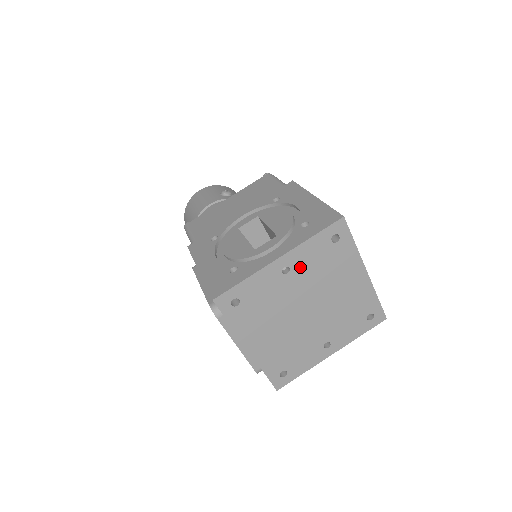
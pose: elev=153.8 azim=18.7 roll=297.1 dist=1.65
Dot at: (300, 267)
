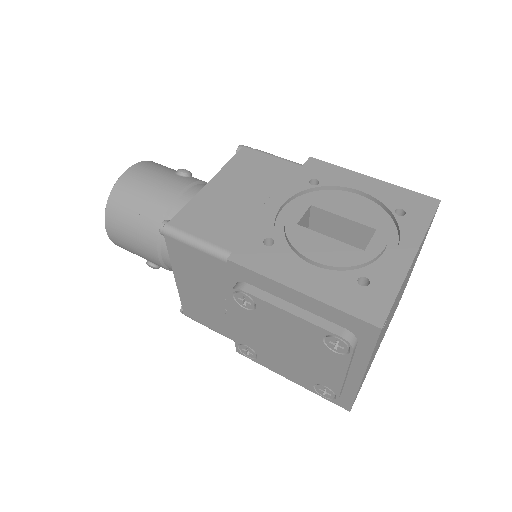
Dot at: occluded
